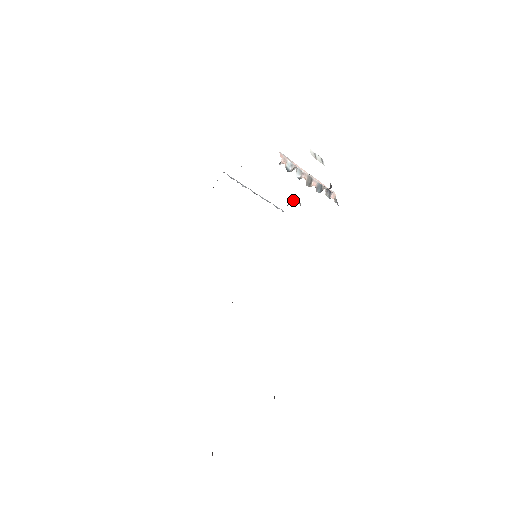
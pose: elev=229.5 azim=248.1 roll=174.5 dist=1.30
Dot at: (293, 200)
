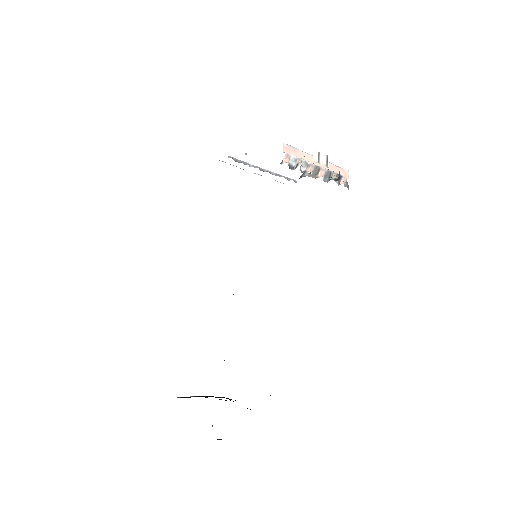
Dot at: (305, 174)
